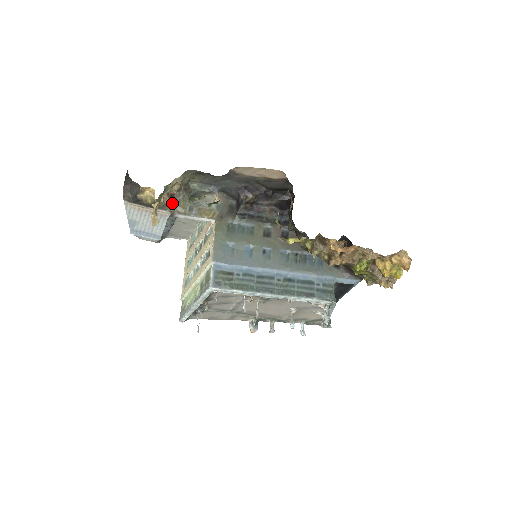
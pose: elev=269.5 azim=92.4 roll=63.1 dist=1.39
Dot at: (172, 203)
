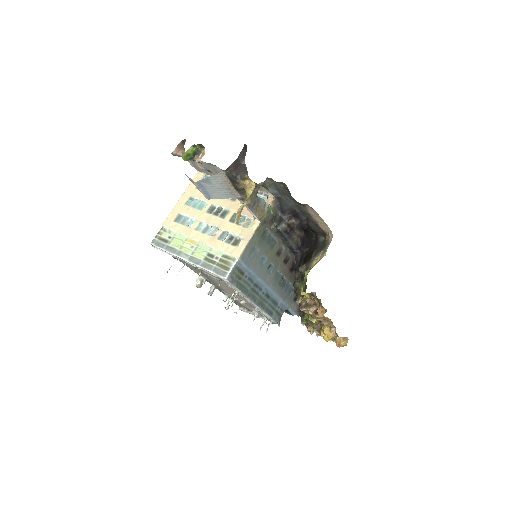
Dot at: occluded
